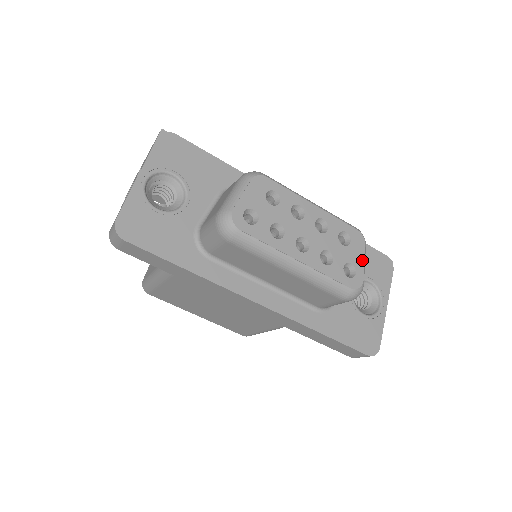
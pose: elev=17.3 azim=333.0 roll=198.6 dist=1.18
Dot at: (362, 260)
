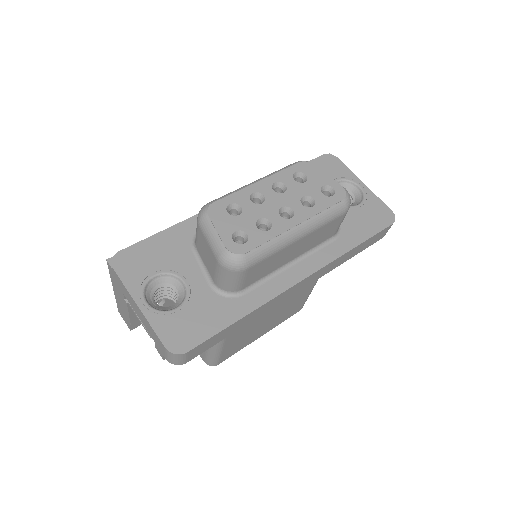
Dot at: (325, 176)
